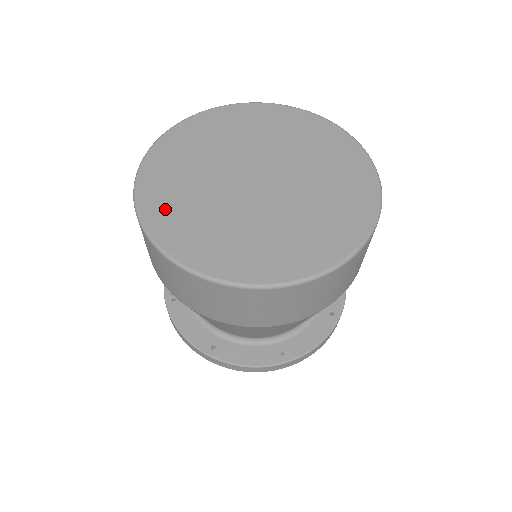
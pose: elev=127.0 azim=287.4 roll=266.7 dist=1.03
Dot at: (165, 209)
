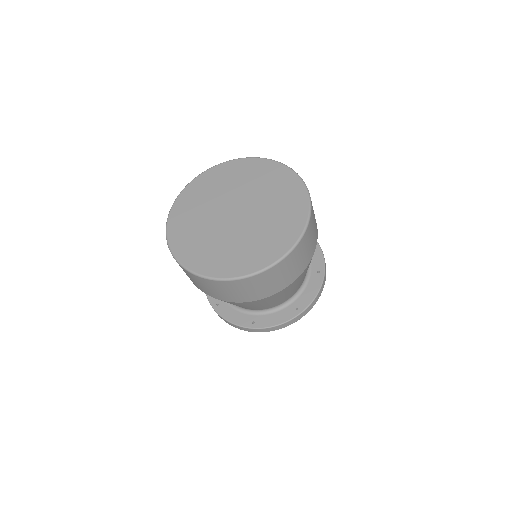
Dot at: (191, 252)
